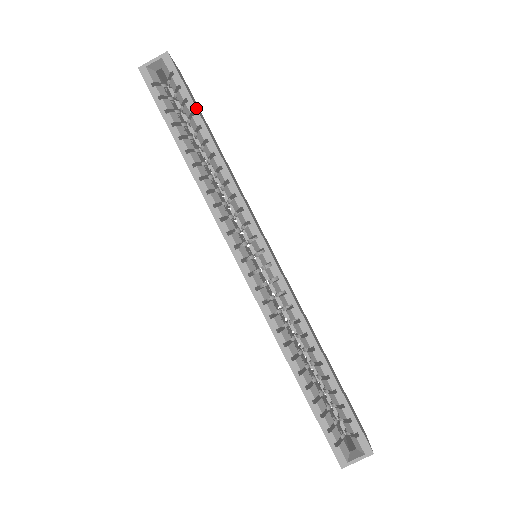
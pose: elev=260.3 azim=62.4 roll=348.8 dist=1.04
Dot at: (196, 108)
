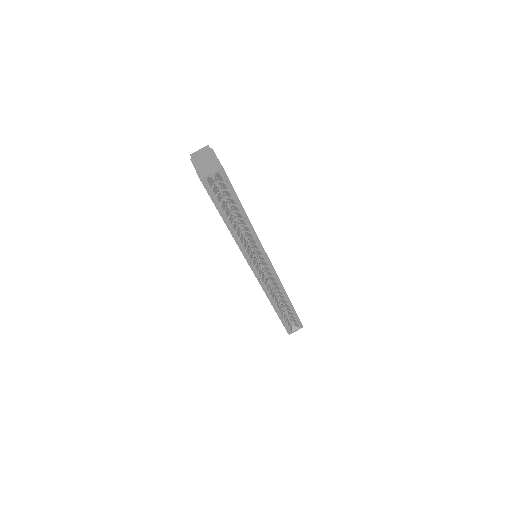
Dot at: (240, 202)
